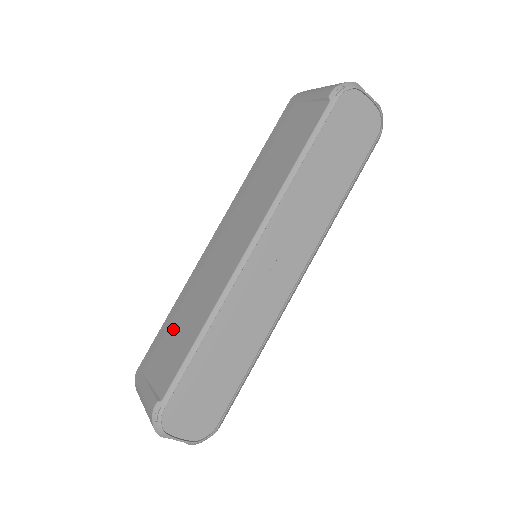
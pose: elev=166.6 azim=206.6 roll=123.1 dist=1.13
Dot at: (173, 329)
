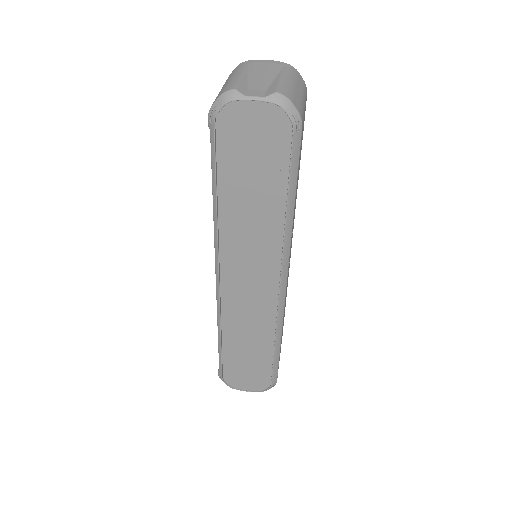
Dot at: occluded
